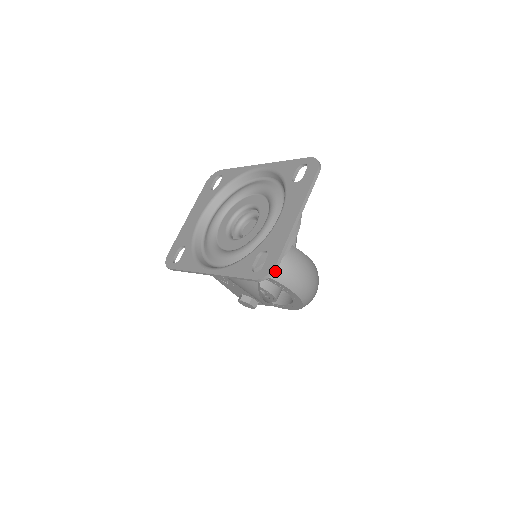
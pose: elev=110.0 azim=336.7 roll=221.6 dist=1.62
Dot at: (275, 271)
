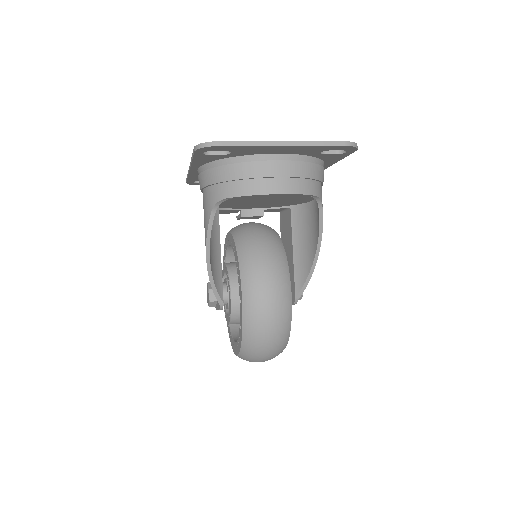
Dot at: (212, 146)
